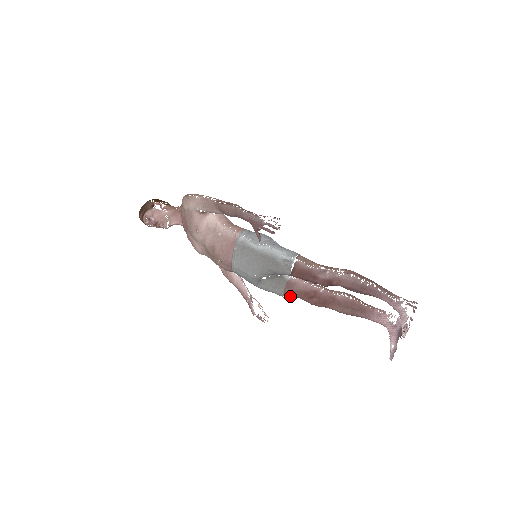
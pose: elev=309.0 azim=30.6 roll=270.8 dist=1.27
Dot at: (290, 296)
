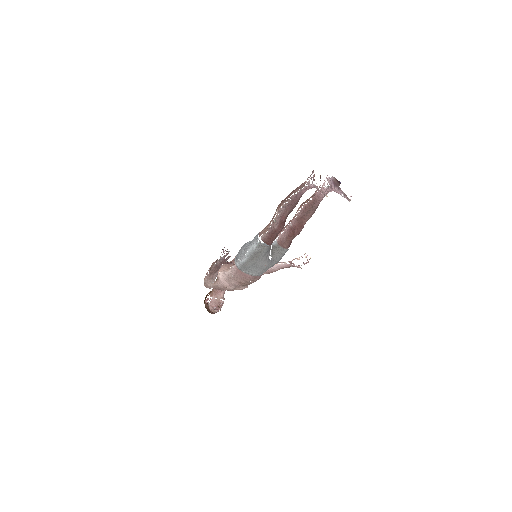
Dot at: (290, 244)
